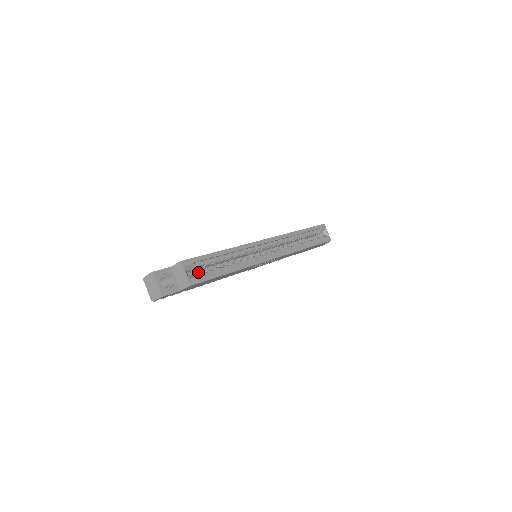
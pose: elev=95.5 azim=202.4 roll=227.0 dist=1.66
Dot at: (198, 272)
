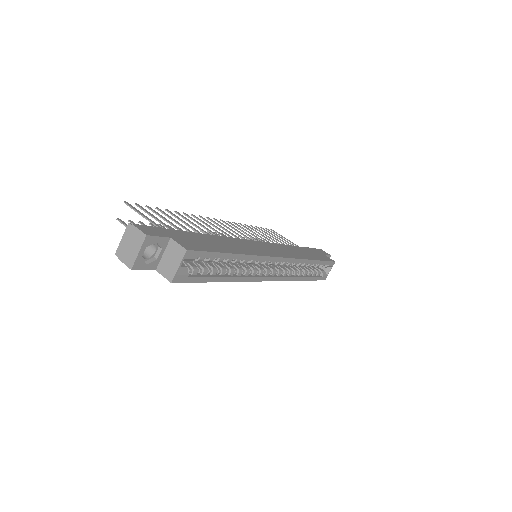
Dot at: occluded
